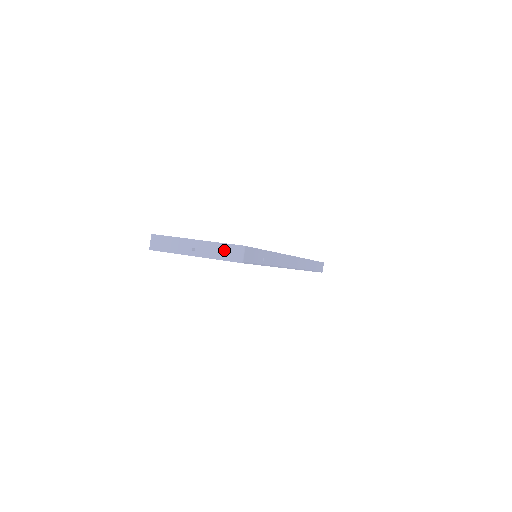
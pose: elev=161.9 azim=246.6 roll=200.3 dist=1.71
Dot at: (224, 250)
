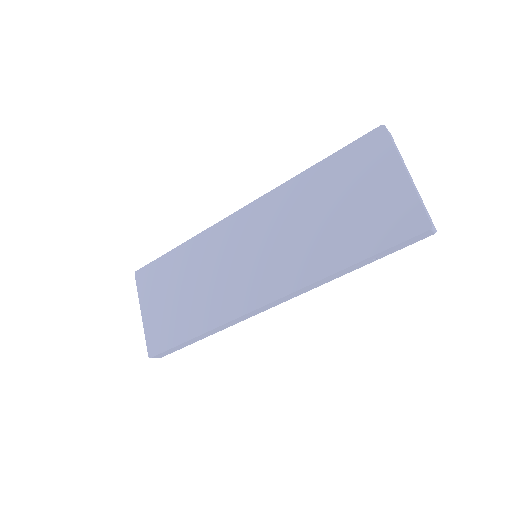
Dot at: occluded
